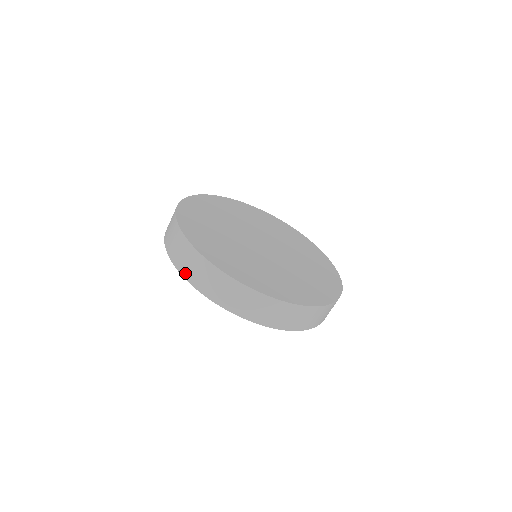
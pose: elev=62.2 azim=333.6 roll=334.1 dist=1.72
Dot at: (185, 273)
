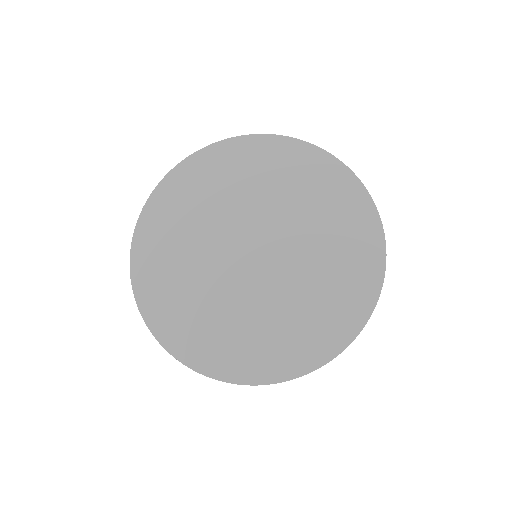
Dot at: occluded
